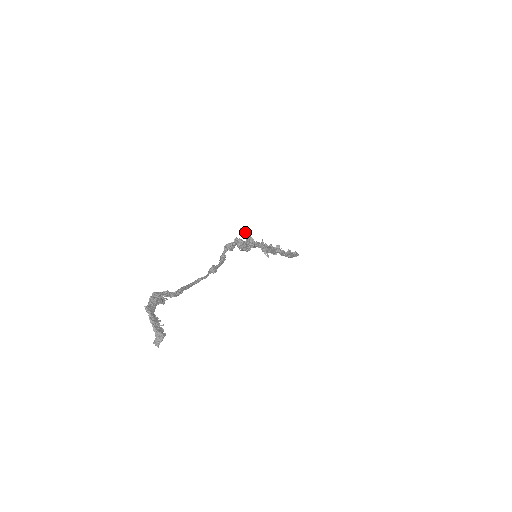
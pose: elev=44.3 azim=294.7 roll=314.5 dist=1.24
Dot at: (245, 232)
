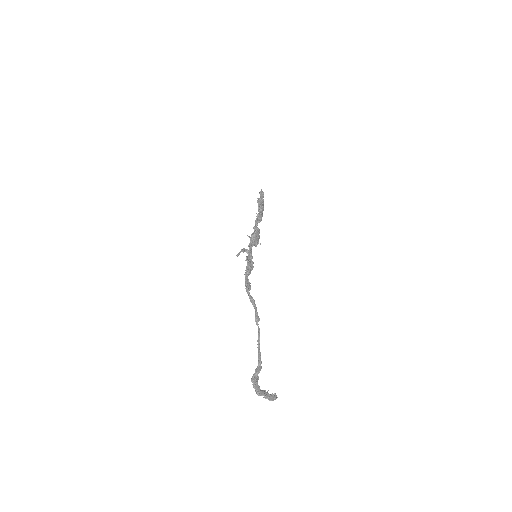
Dot at: (240, 252)
